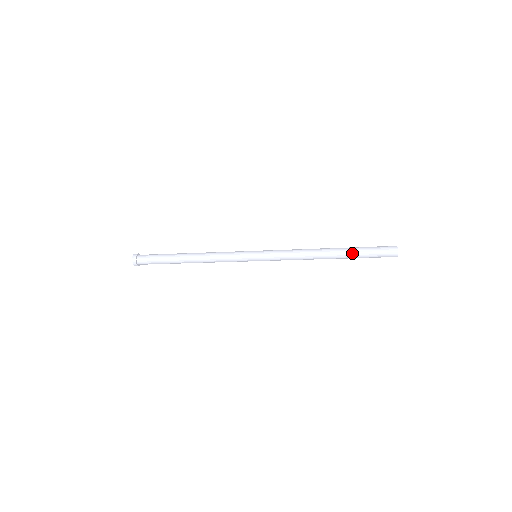
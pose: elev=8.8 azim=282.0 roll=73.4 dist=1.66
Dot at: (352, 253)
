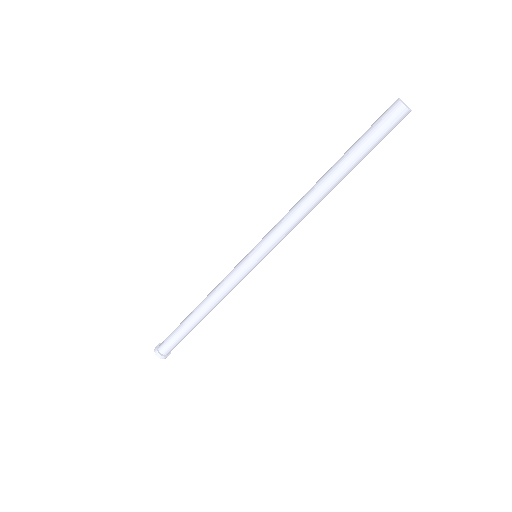
Dot at: (346, 153)
